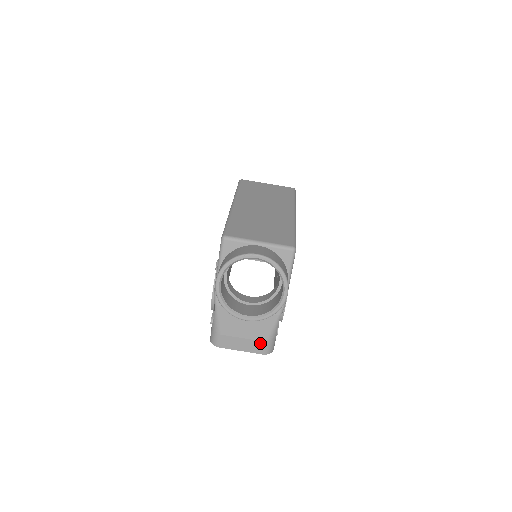
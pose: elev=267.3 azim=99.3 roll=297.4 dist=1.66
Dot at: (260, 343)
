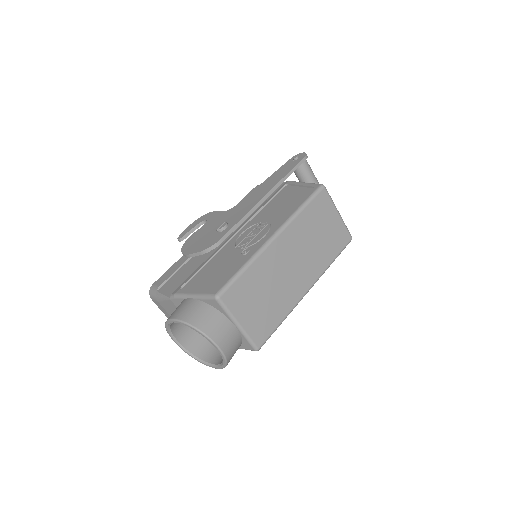
Dot at: occluded
